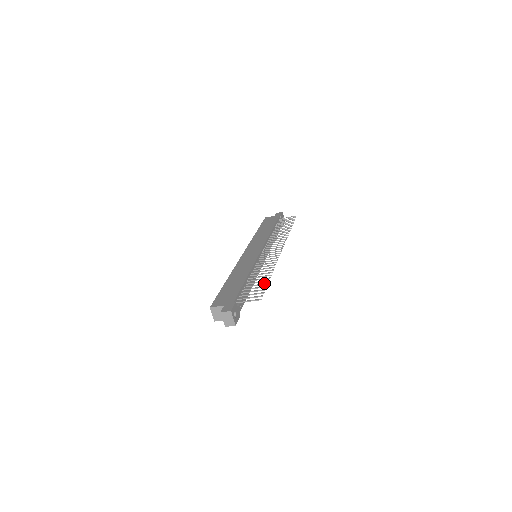
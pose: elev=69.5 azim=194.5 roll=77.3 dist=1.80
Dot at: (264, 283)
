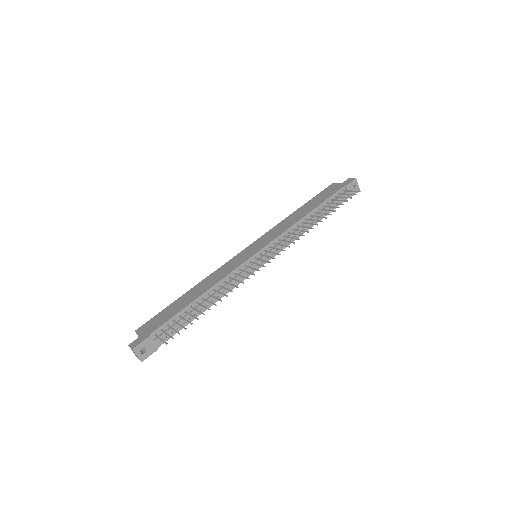
Dot at: (196, 317)
